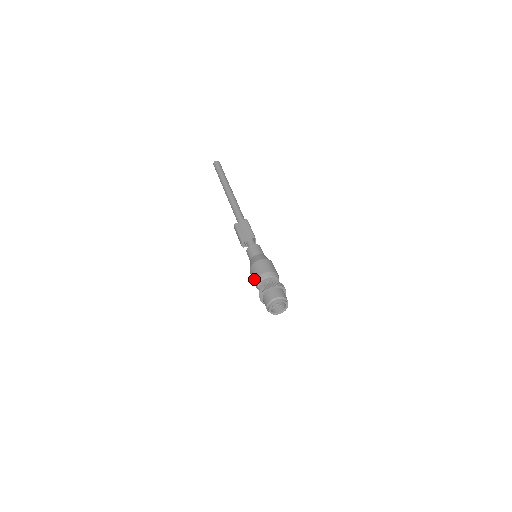
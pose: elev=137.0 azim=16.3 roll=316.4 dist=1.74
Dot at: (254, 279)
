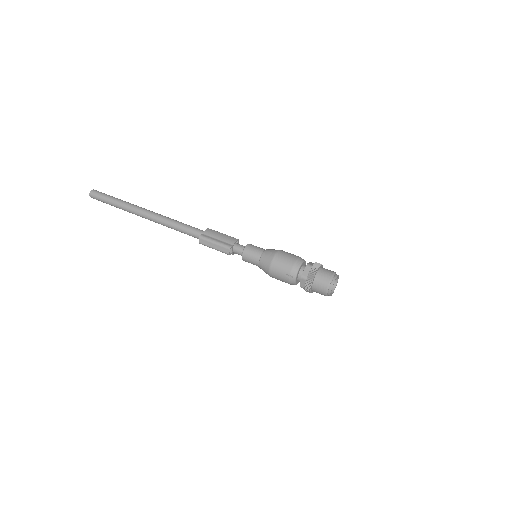
Dot at: (287, 271)
